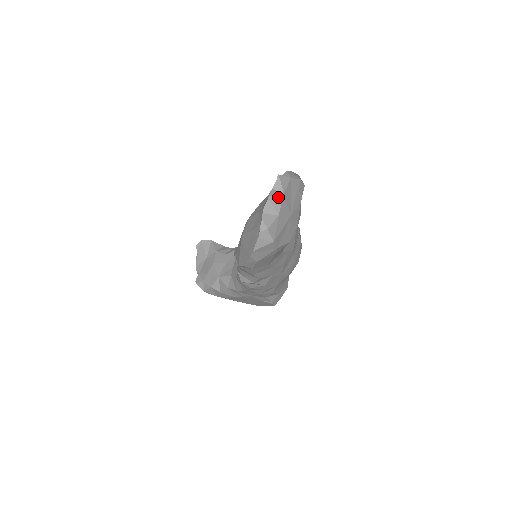
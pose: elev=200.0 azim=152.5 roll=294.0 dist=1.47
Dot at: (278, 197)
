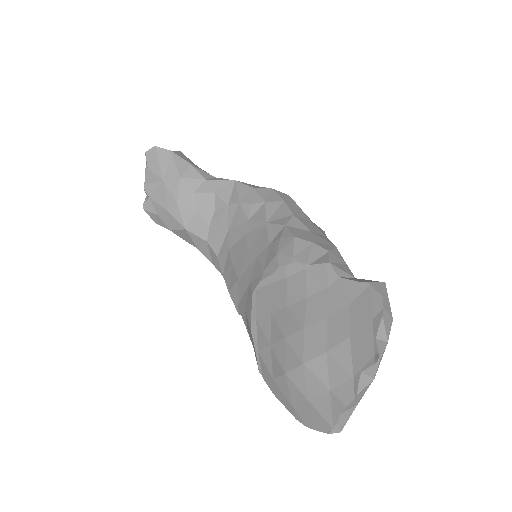
Dot at: (366, 387)
